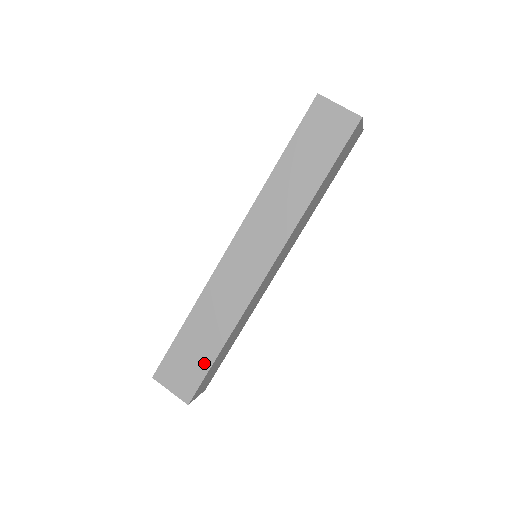
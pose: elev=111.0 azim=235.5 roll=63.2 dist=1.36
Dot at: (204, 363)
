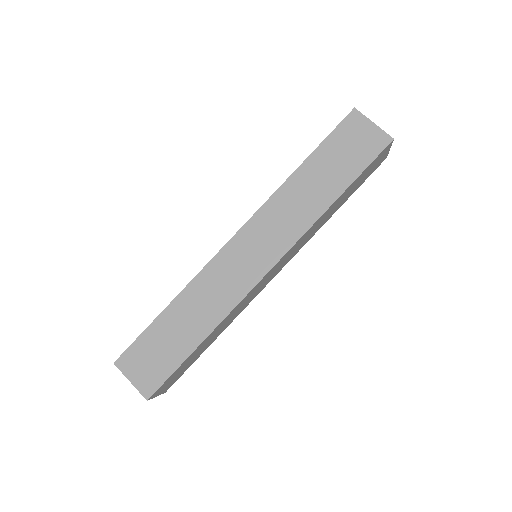
Dot at: (176, 357)
